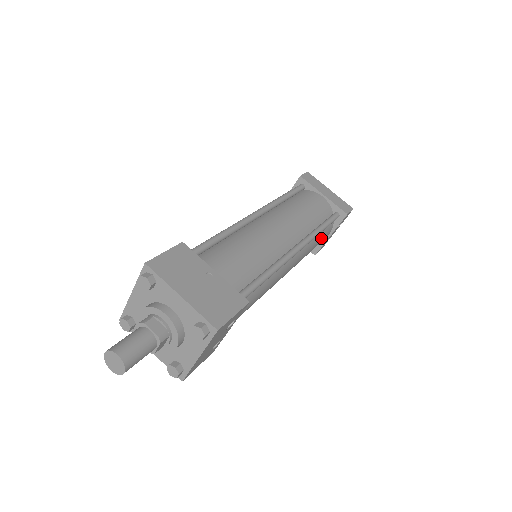
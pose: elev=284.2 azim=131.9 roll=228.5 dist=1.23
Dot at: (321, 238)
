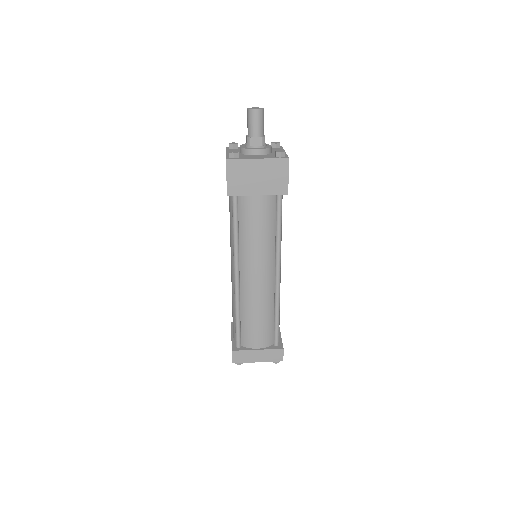
Dot at: occluded
